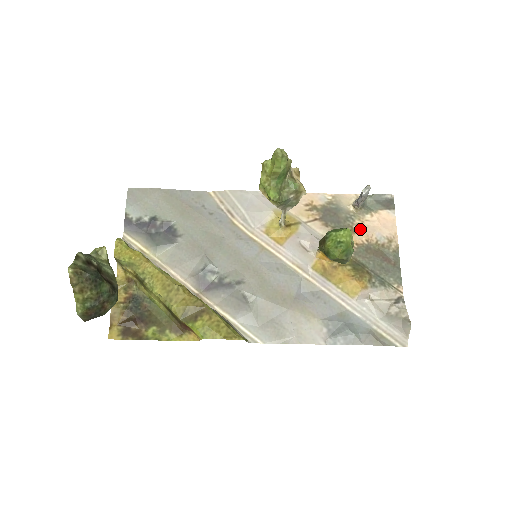
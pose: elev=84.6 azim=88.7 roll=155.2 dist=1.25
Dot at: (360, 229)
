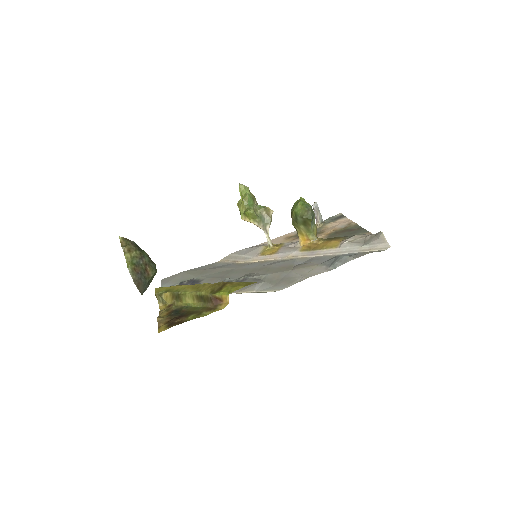
Dot at: (326, 230)
